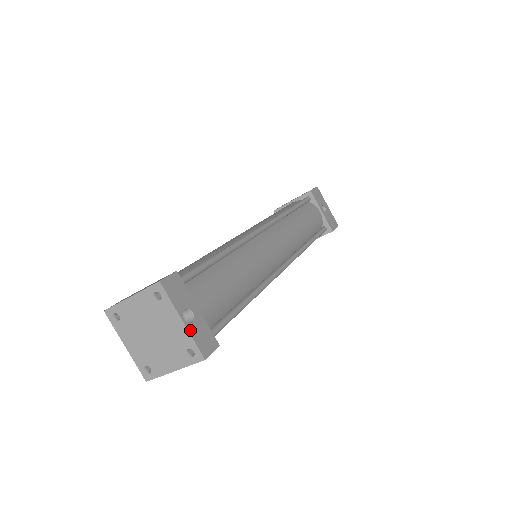
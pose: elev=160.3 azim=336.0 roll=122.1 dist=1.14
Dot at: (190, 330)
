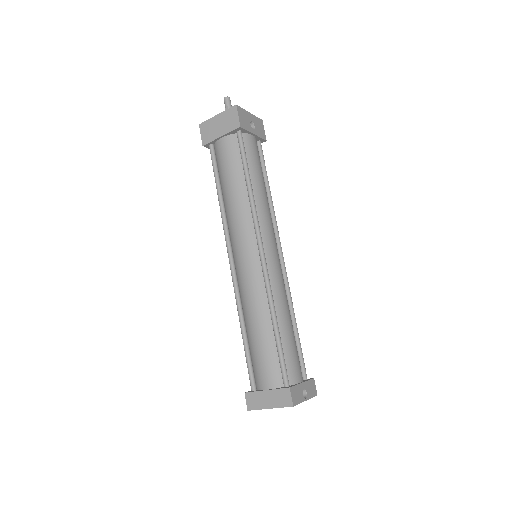
Dot at: (309, 398)
